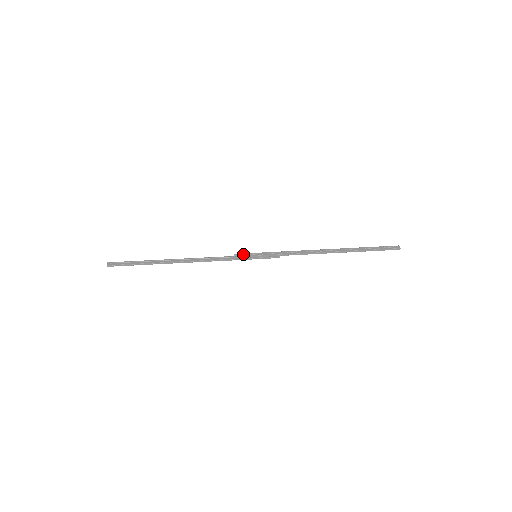
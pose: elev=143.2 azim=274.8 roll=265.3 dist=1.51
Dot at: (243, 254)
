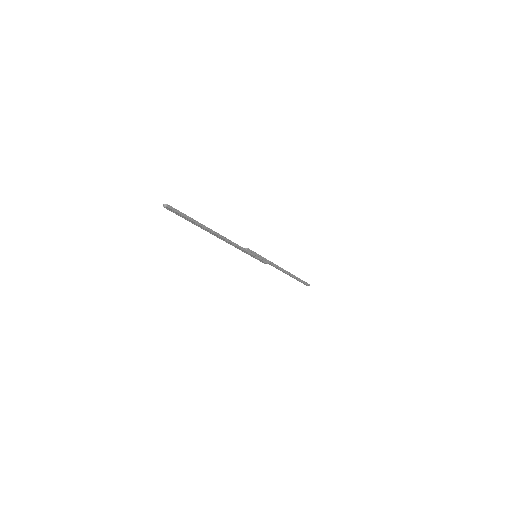
Dot at: (250, 250)
